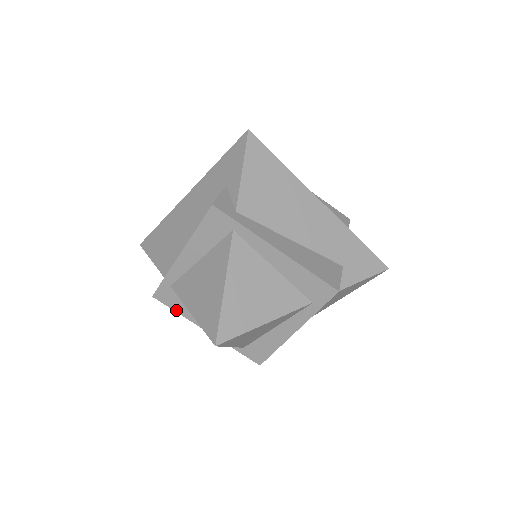
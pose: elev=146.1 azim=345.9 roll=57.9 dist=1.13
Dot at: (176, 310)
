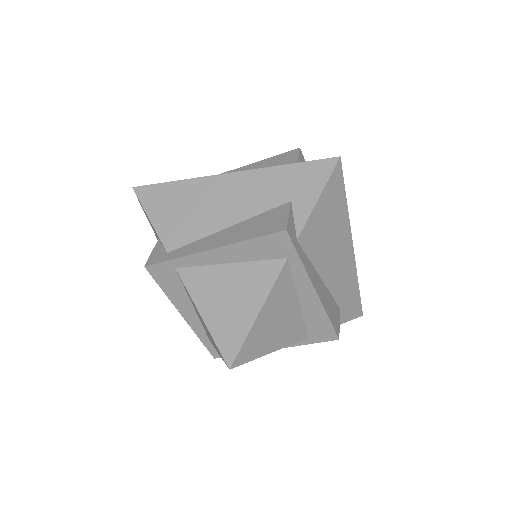
Dot at: occluded
